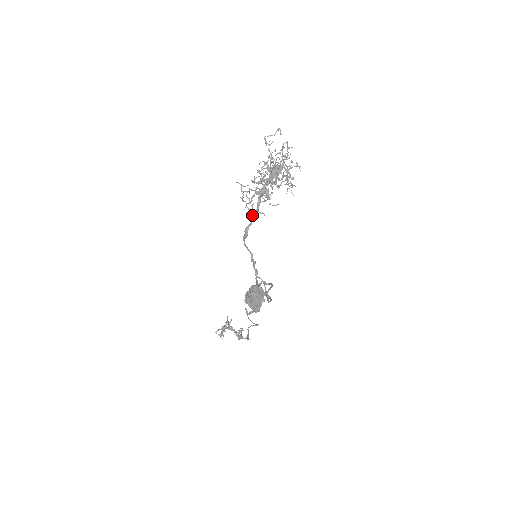
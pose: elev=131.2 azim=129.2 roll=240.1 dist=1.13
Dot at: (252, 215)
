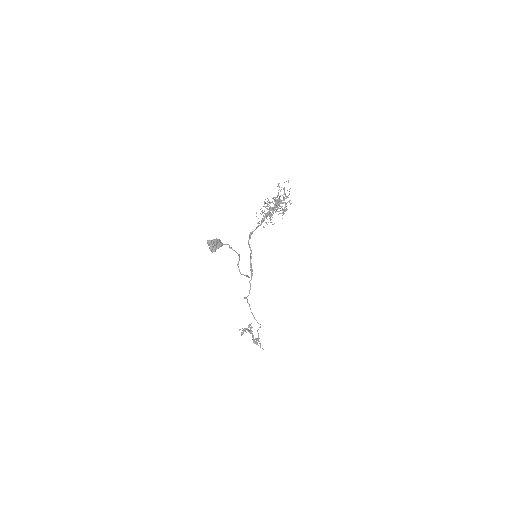
Dot at: (257, 226)
